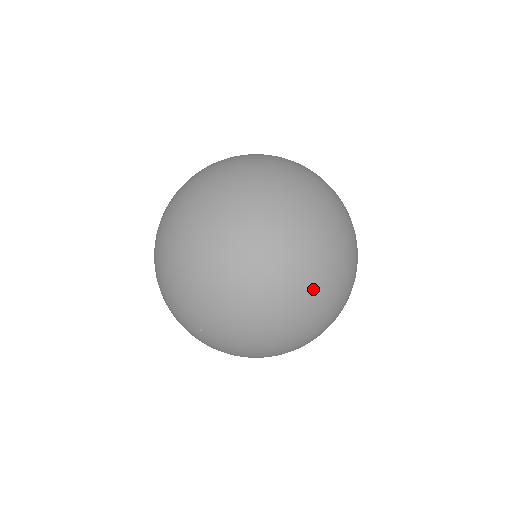
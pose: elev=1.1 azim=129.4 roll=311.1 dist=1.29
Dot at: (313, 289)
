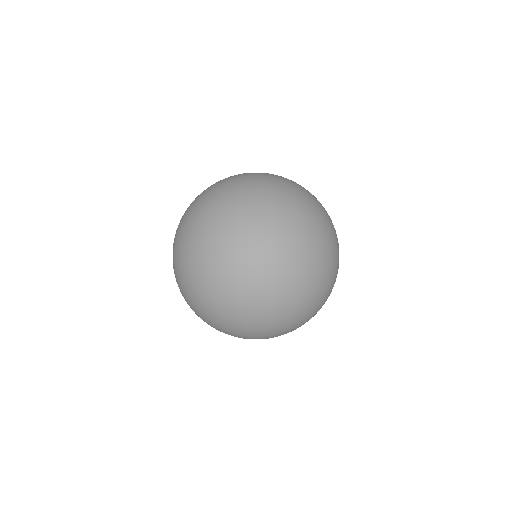
Dot at: occluded
